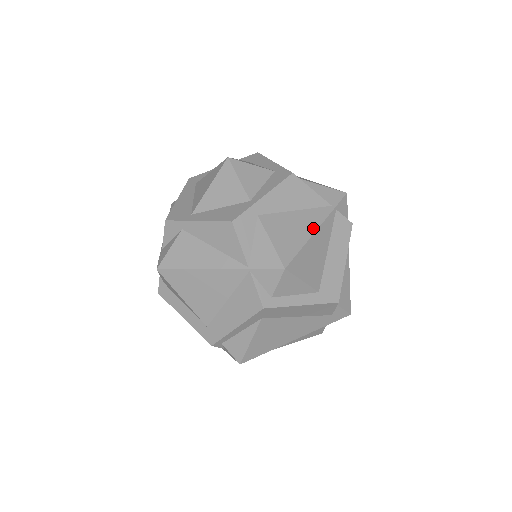
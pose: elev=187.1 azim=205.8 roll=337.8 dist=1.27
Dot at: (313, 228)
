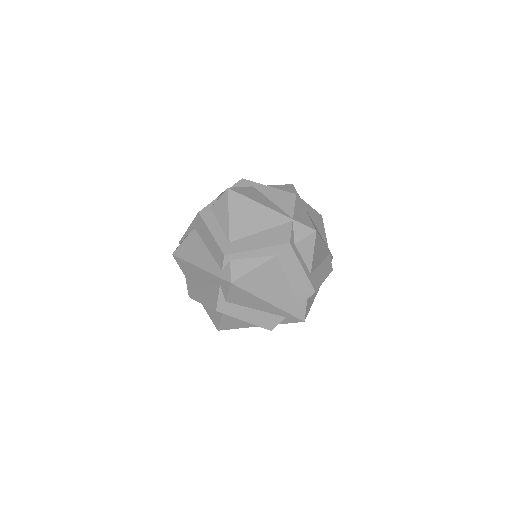
Dot at: occluded
